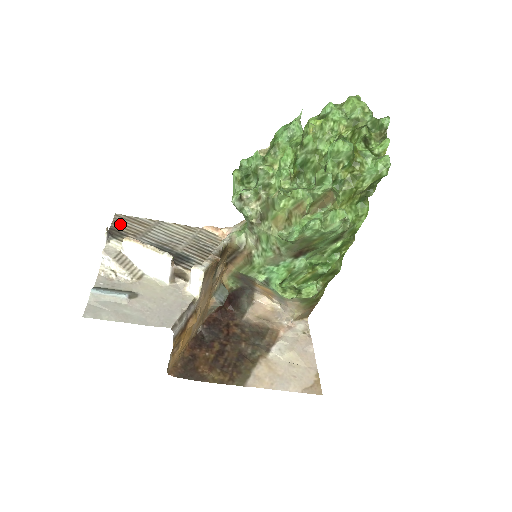
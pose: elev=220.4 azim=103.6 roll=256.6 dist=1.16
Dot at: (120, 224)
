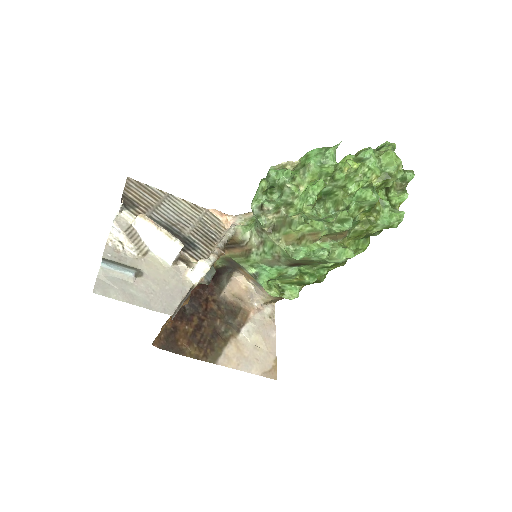
Dot at: (132, 191)
